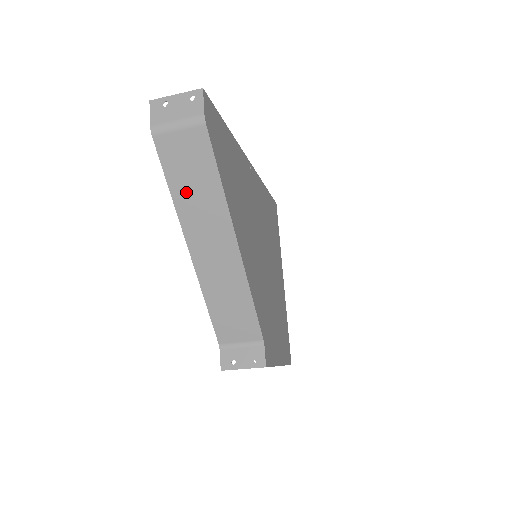
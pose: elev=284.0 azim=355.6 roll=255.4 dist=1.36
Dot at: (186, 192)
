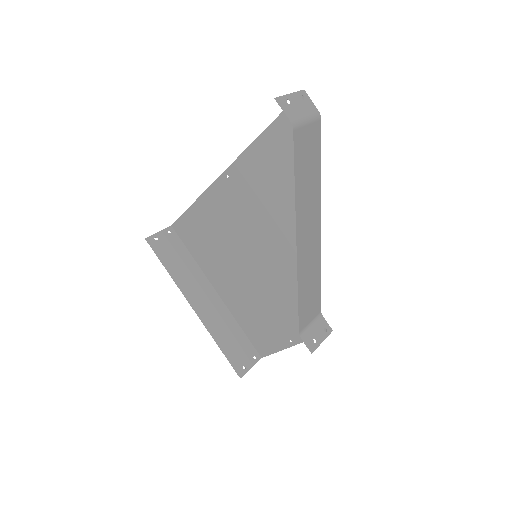
Dot at: (303, 184)
